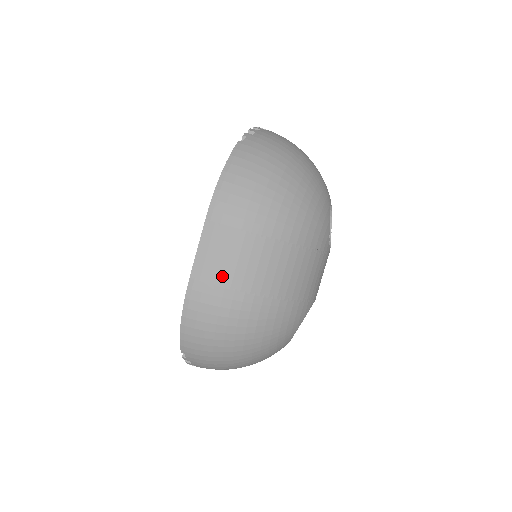
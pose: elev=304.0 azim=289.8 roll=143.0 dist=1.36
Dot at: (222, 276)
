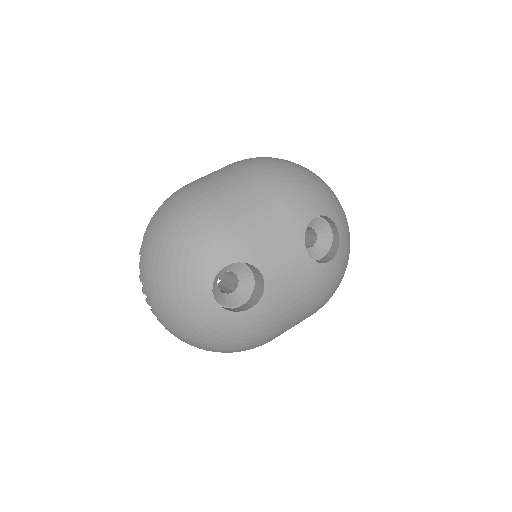
Dot at: (206, 181)
